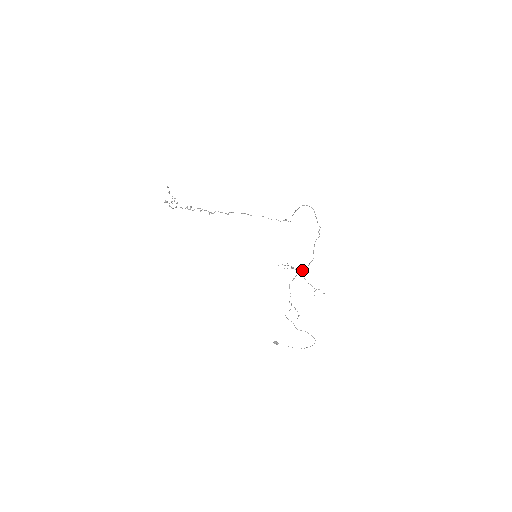
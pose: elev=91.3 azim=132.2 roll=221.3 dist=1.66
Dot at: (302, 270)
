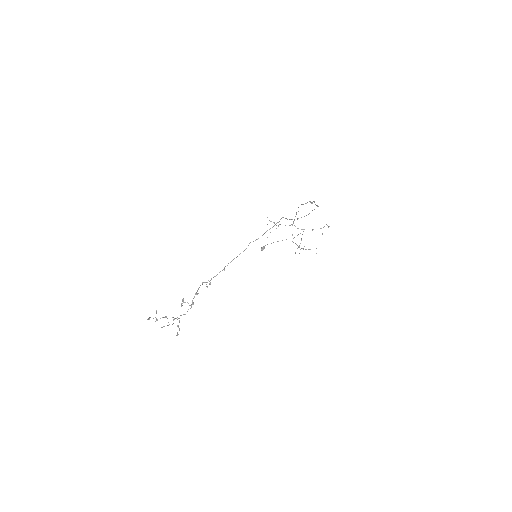
Dot at: (293, 223)
